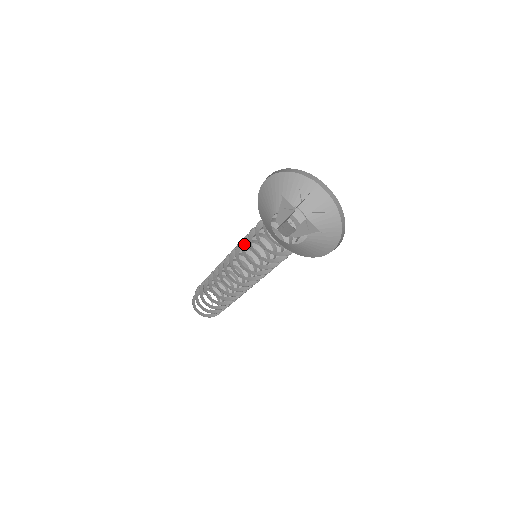
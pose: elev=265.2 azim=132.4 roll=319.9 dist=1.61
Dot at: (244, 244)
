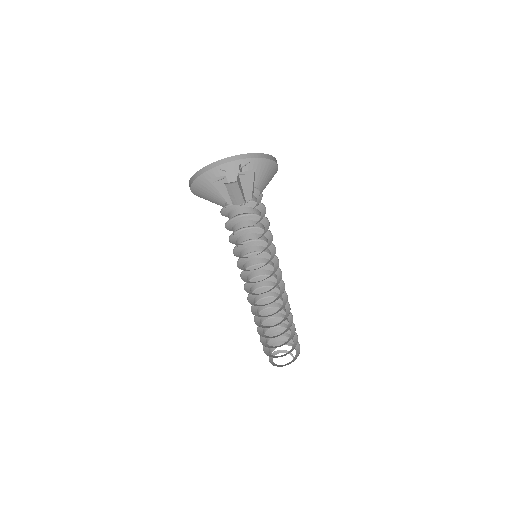
Dot at: (237, 255)
